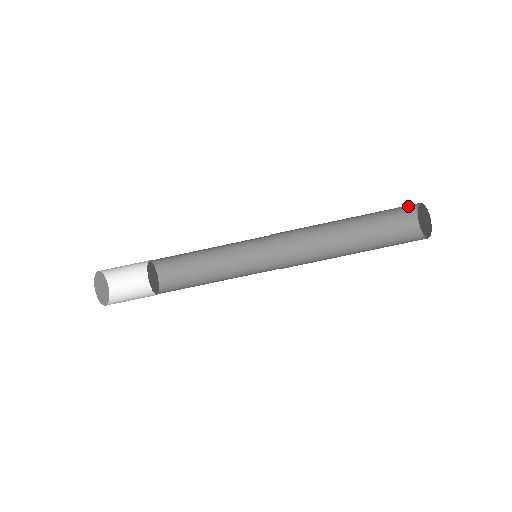
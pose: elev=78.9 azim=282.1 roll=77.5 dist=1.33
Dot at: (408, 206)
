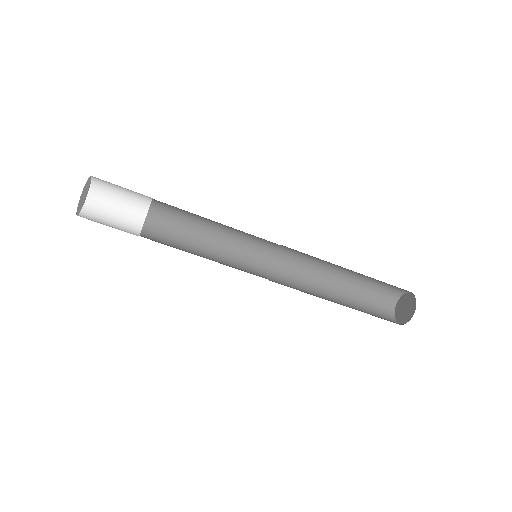
Dot at: (395, 290)
